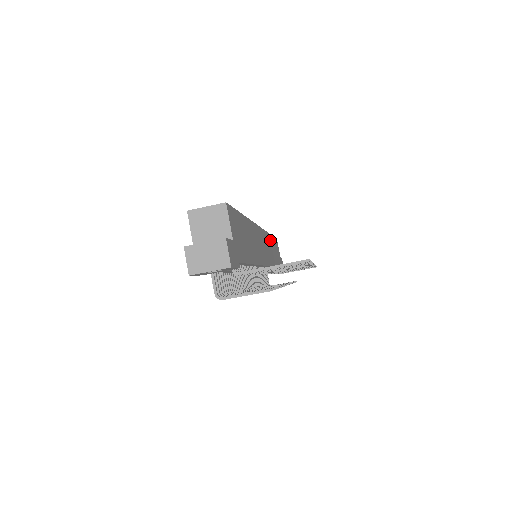
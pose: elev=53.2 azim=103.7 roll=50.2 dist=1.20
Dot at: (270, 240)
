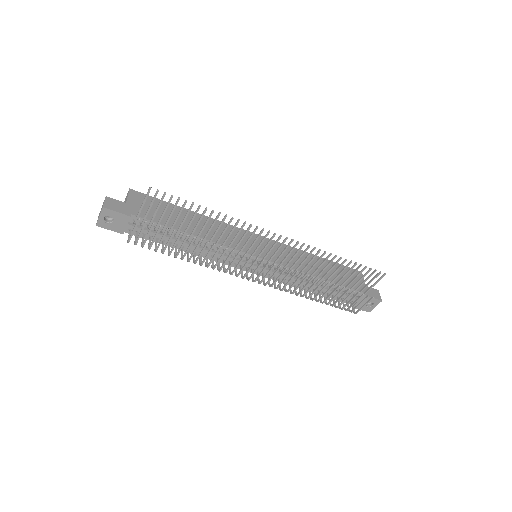
Dot at: (308, 257)
